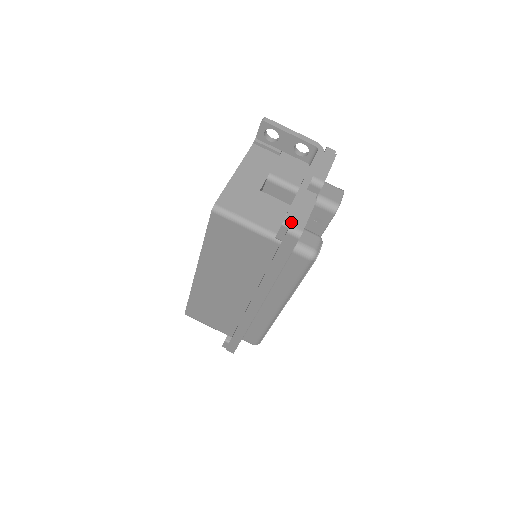
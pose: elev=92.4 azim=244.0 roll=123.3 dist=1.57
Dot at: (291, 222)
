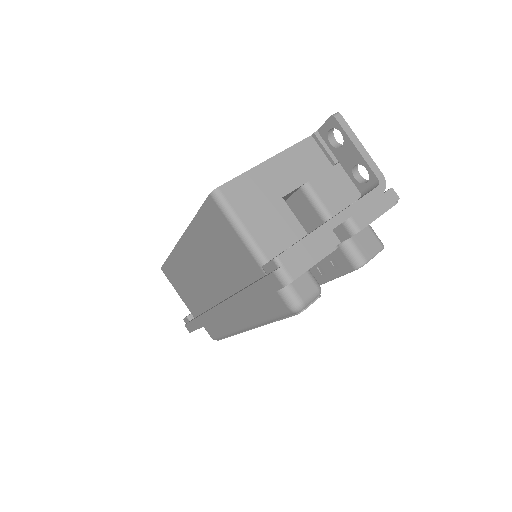
Dot at: (286, 262)
